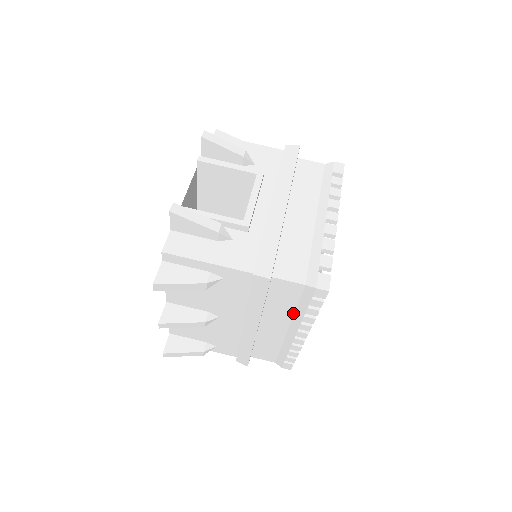
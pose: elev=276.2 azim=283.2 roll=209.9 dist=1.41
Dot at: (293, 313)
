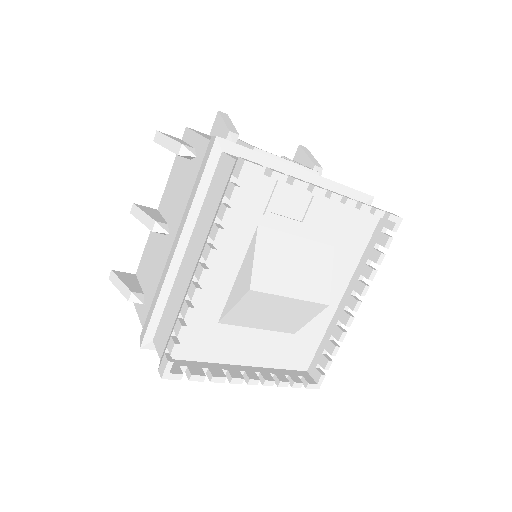
Dot at: (211, 224)
